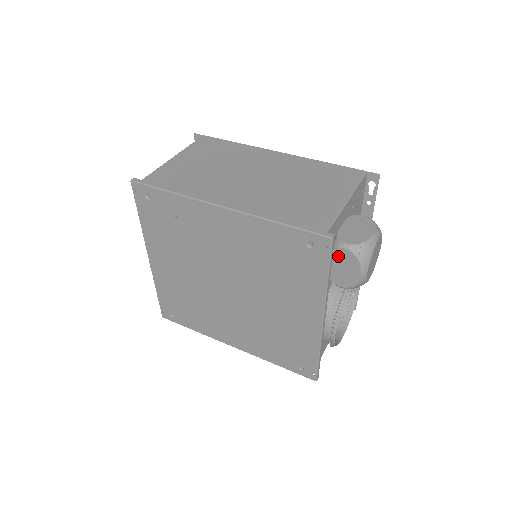
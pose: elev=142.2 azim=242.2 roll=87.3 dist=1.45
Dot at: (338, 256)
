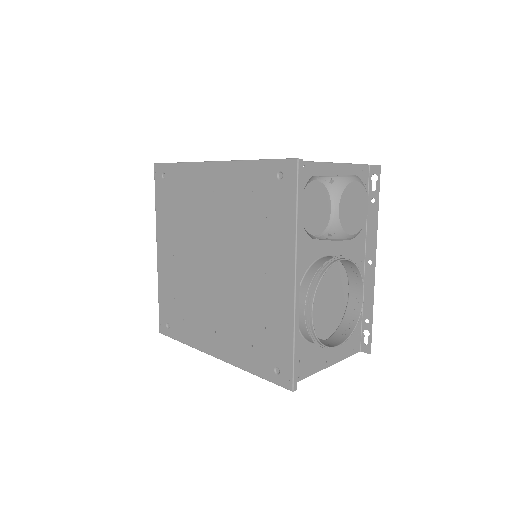
Dot at: (310, 193)
